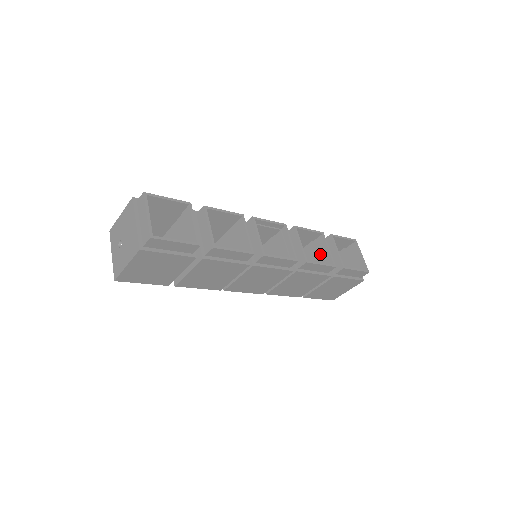
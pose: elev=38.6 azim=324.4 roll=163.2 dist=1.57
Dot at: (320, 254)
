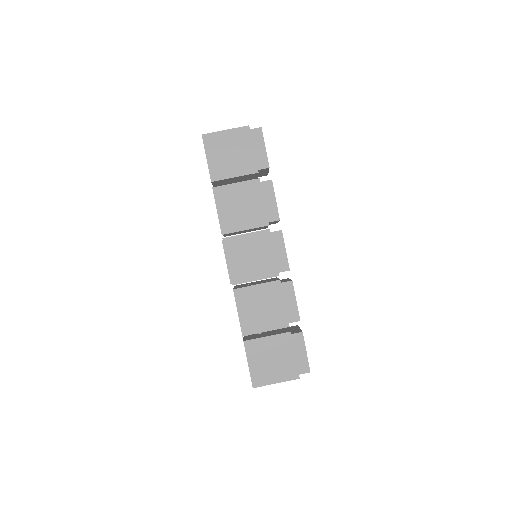
Dot at: occluded
